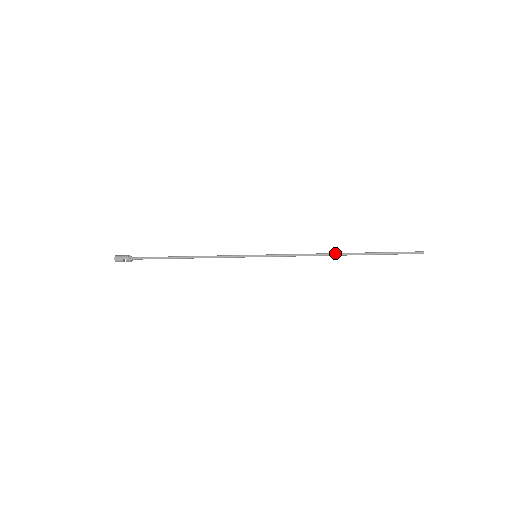
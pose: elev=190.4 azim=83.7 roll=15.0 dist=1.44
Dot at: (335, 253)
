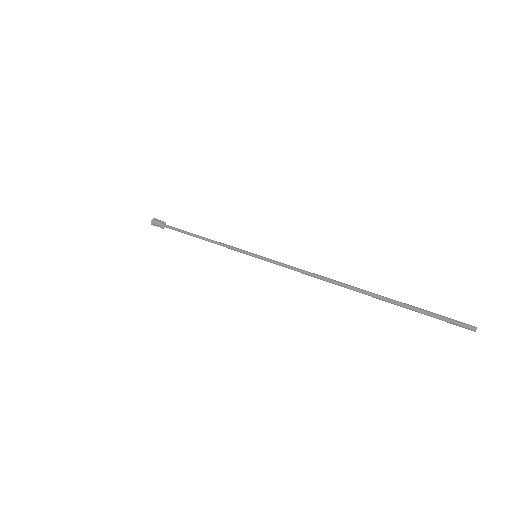
Dot at: (339, 285)
